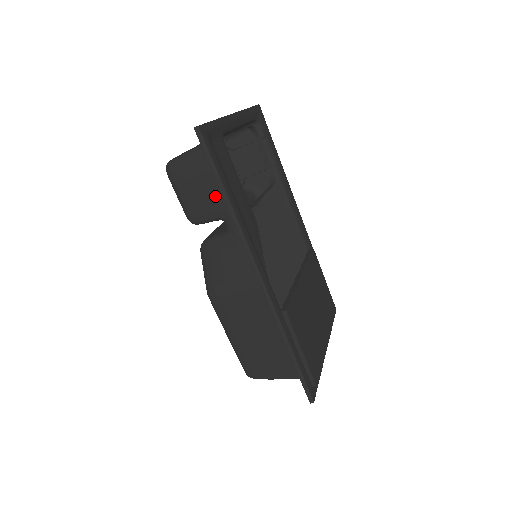
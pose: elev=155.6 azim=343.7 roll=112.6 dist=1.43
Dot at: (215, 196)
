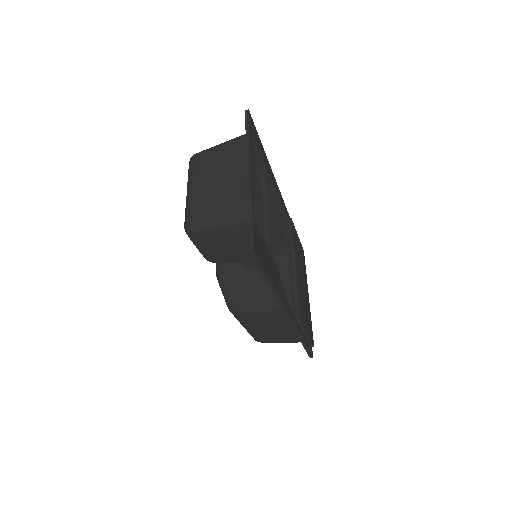
Dot at: (239, 252)
